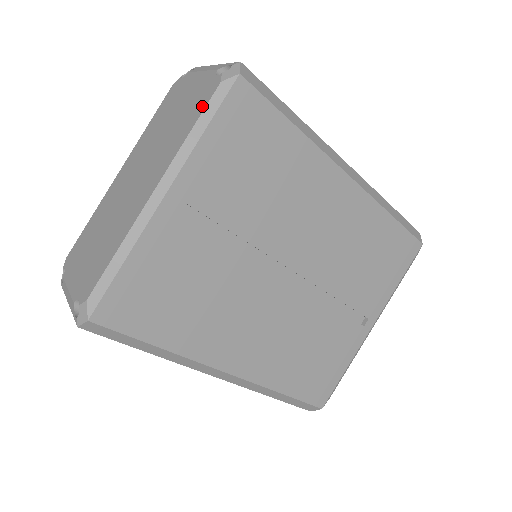
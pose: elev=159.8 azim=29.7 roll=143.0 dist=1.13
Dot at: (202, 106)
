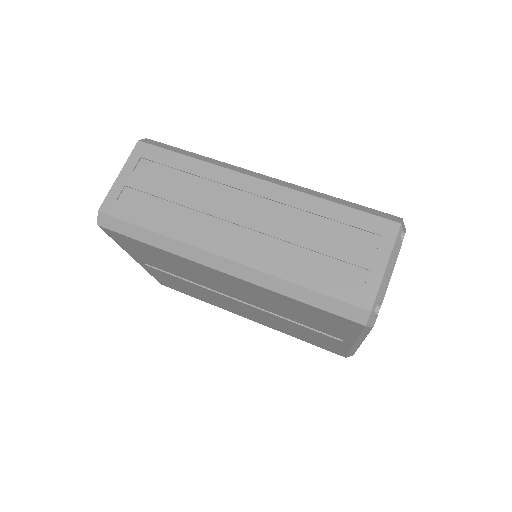
Dot at: occluded
